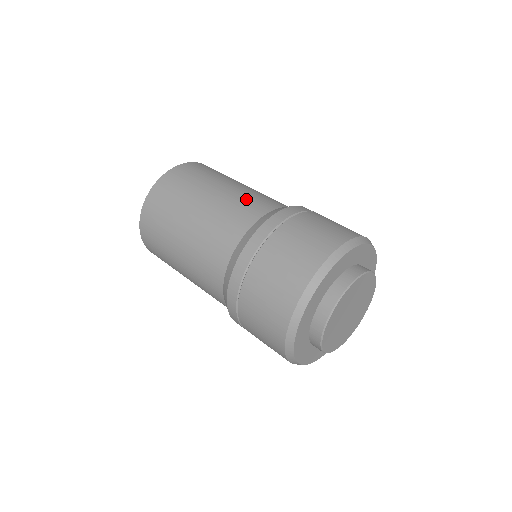
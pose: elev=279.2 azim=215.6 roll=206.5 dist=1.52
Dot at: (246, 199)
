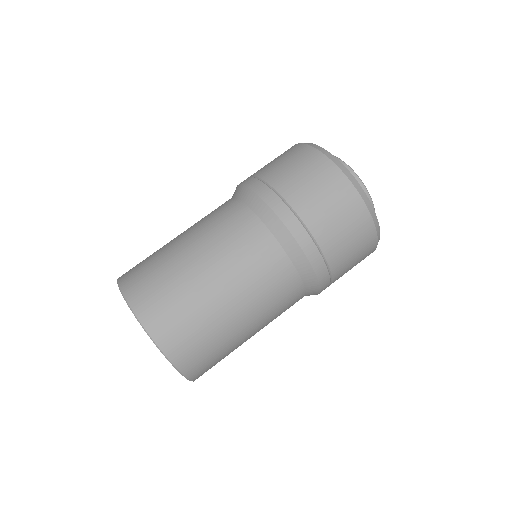
Dot at: (255, 272)
